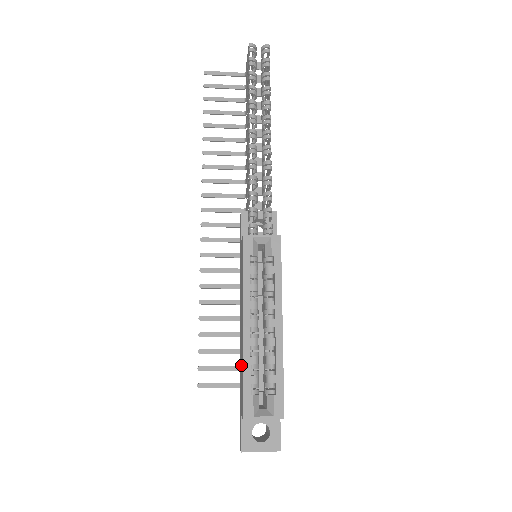
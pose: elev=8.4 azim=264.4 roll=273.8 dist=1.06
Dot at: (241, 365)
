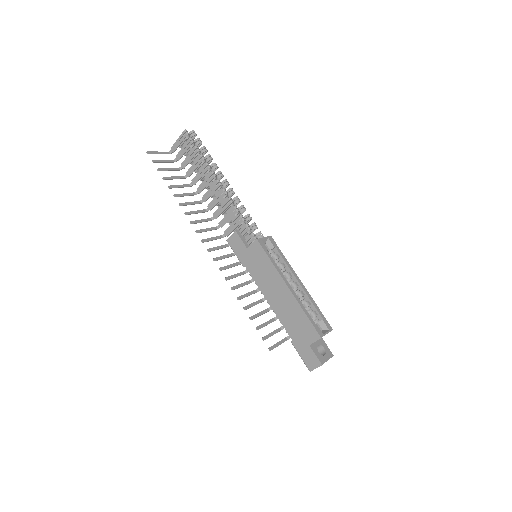
Dot at: (294, 316)
